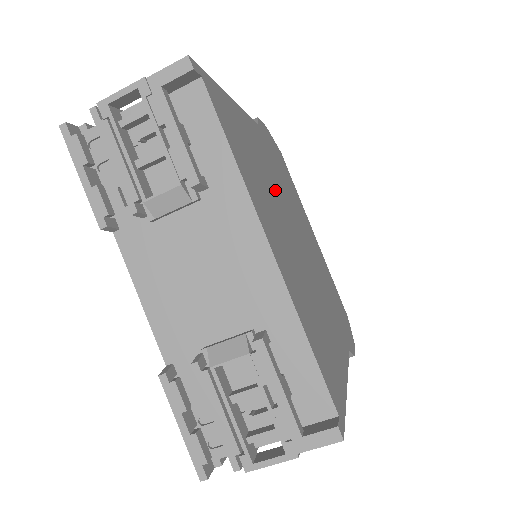
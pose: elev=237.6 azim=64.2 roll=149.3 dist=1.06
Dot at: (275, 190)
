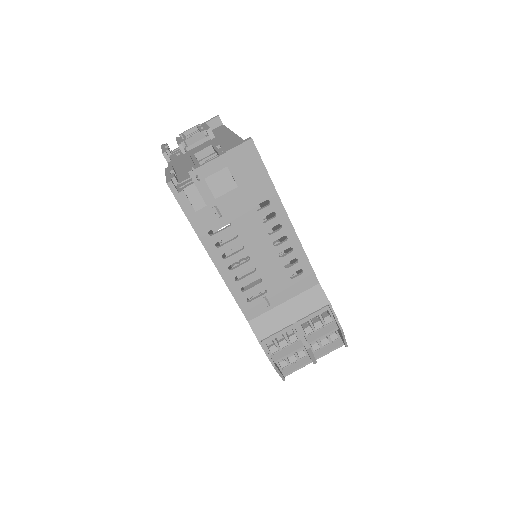
Dot at: occluded
